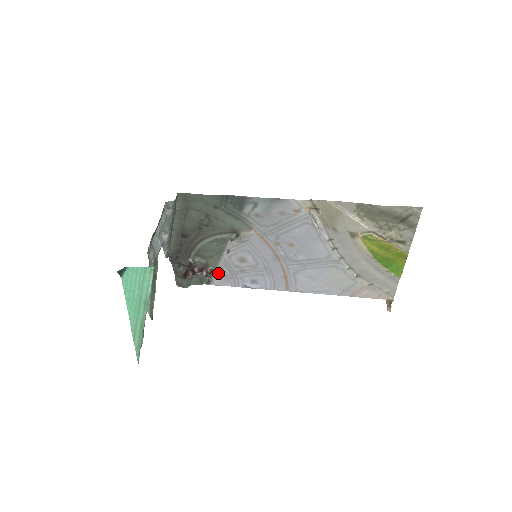
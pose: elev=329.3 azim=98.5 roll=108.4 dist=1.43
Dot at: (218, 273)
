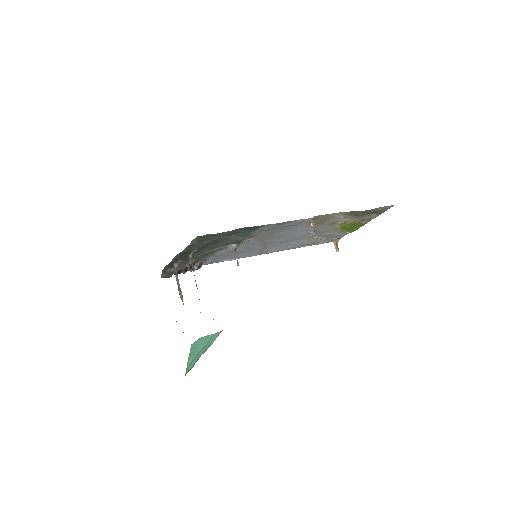
Dot at: (204, 261)
